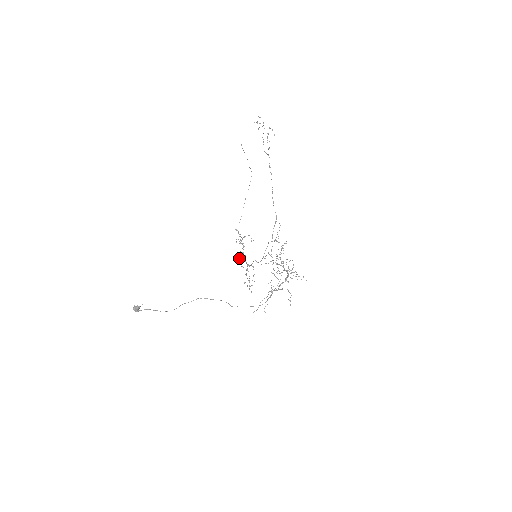
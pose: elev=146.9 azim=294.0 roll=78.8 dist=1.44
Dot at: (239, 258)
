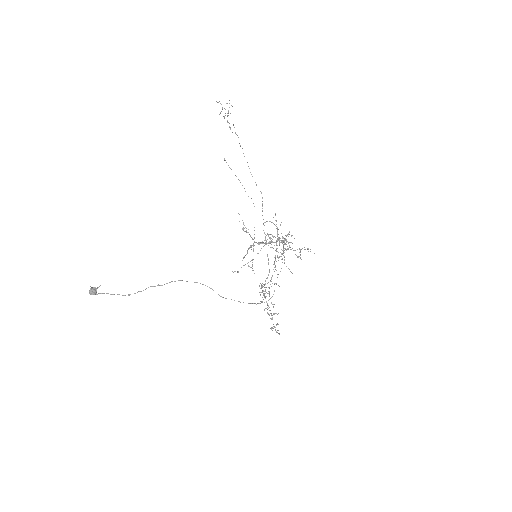
Dot at: (260, 301)
